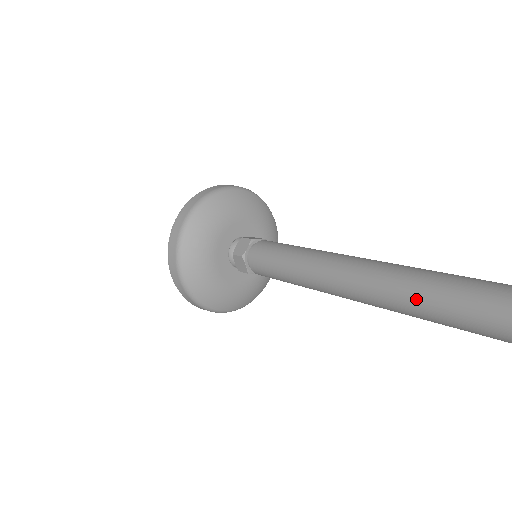
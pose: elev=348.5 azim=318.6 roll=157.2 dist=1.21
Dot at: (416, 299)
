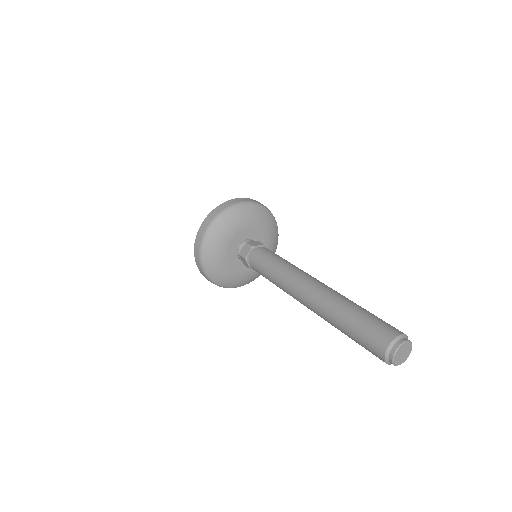
Dot at: (338, 323)
